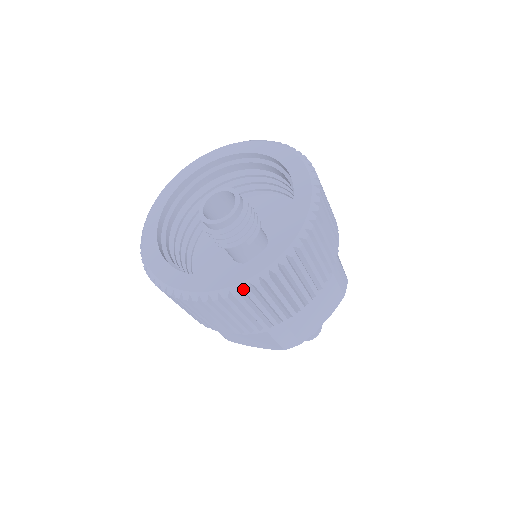
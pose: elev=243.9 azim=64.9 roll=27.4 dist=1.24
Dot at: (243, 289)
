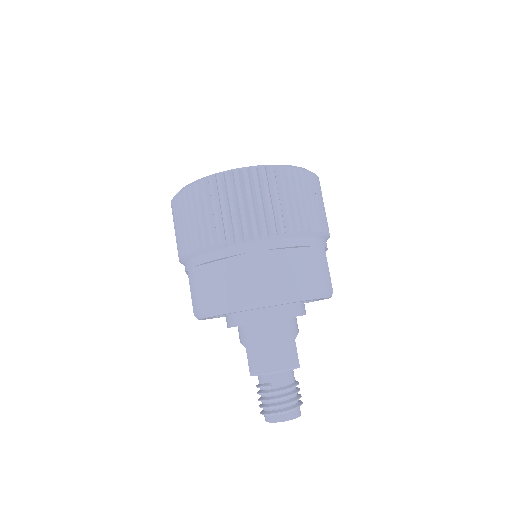
Dot at: (242, 169)
